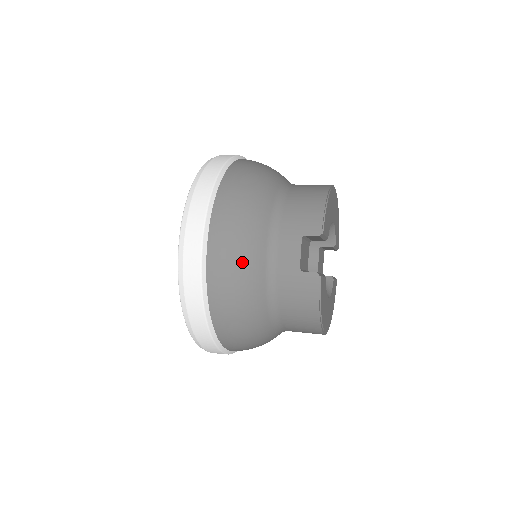
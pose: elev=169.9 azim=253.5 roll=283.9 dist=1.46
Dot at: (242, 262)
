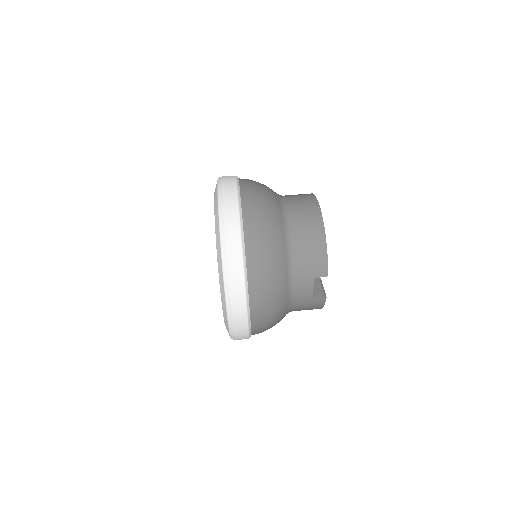
Dot at: (275, 309)
